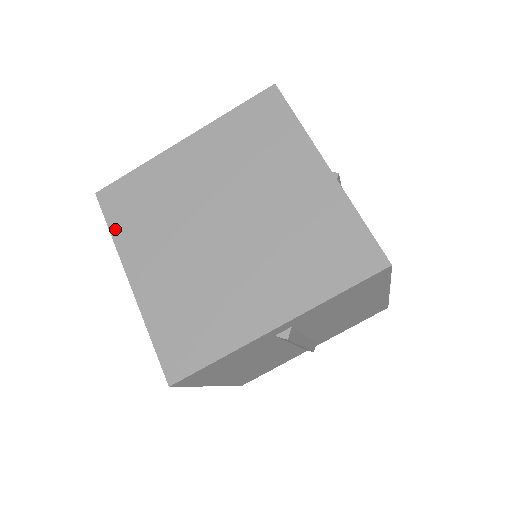
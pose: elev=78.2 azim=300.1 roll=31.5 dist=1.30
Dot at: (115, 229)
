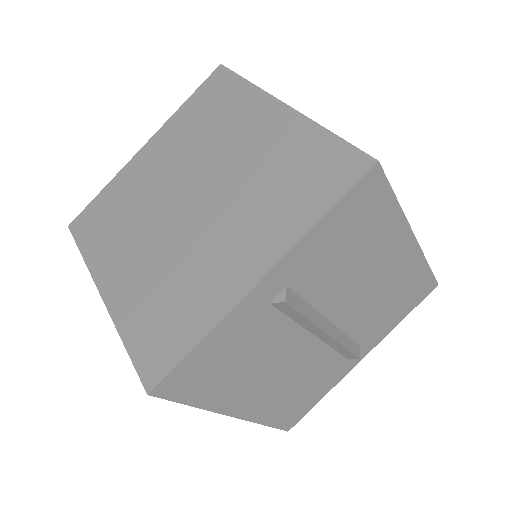
Dot at: (86, 250)
